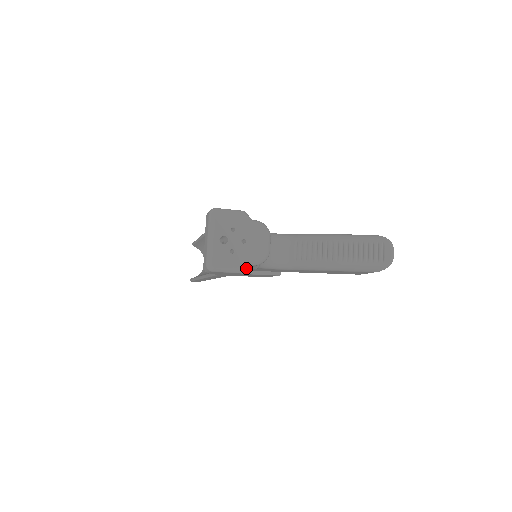
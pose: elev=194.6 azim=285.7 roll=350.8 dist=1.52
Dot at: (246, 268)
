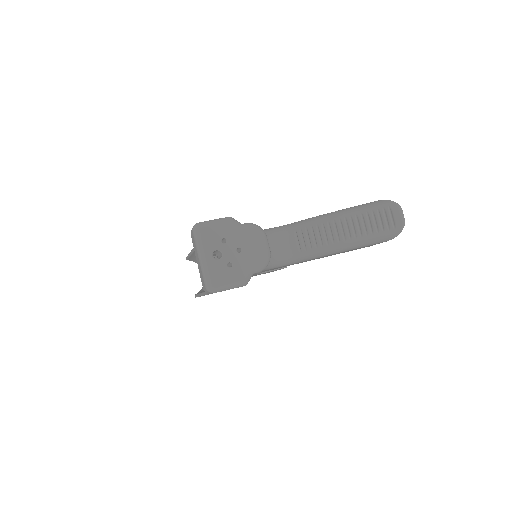
Dot at: (250, 278)
